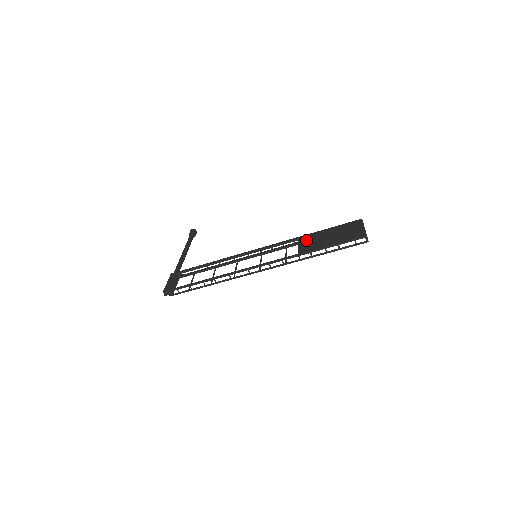
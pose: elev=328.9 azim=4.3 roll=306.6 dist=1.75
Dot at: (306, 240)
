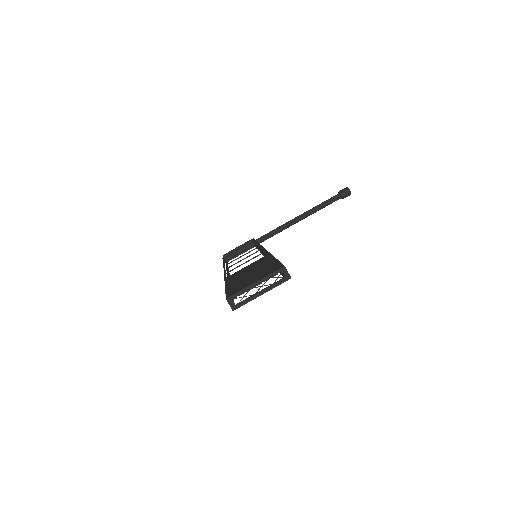
Dot at: (255, 263)
